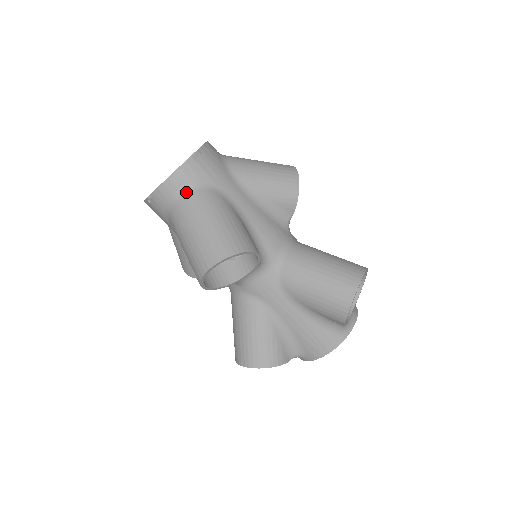
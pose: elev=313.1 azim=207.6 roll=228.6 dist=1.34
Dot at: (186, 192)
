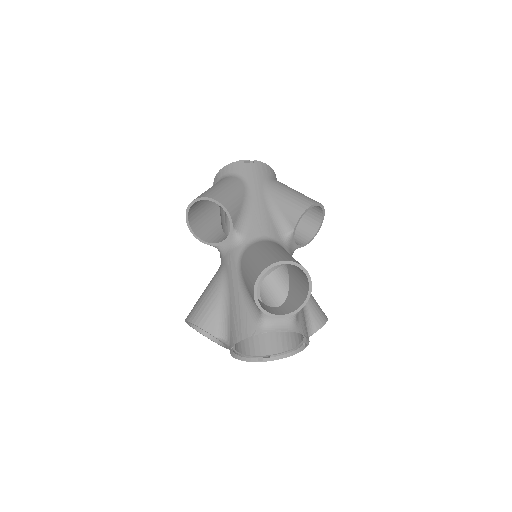
Dot at: (226, 176)
